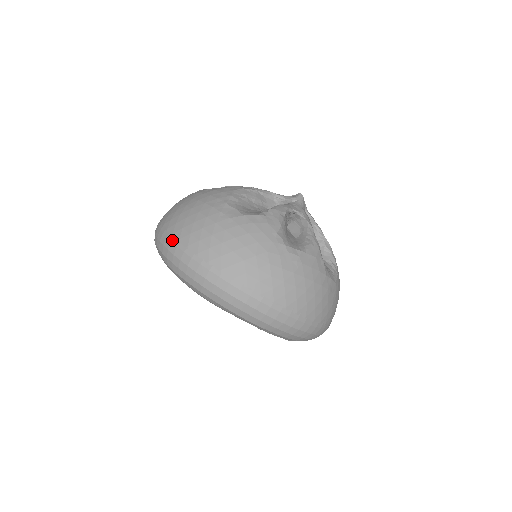
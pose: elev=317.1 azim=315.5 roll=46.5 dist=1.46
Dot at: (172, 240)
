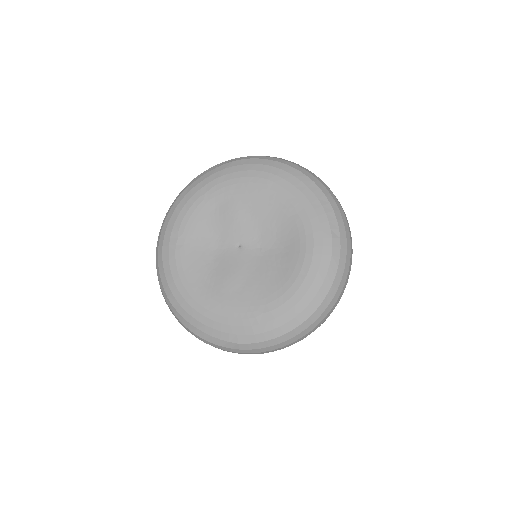
Dot at: occluded
